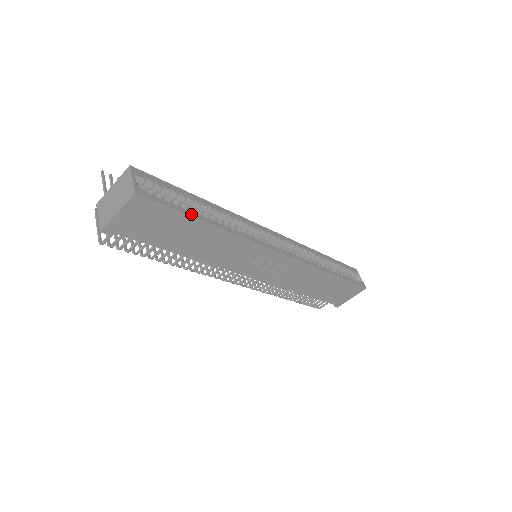
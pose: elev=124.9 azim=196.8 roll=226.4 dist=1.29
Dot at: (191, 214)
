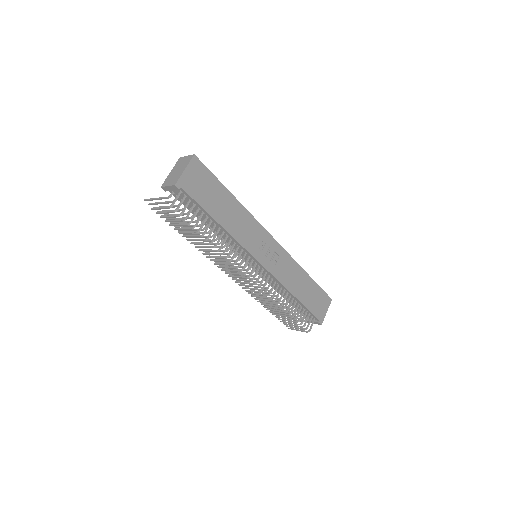
Dot at: (221, 184)
